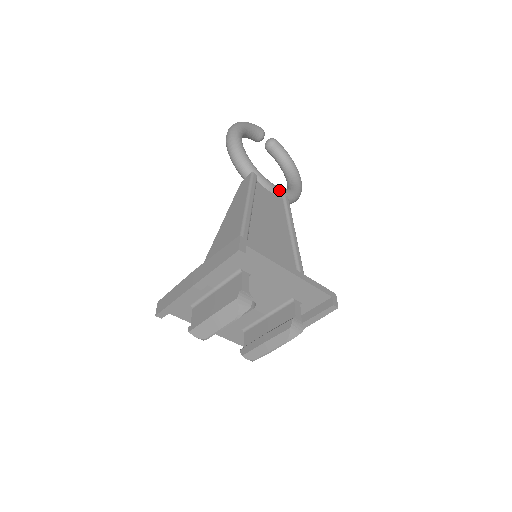
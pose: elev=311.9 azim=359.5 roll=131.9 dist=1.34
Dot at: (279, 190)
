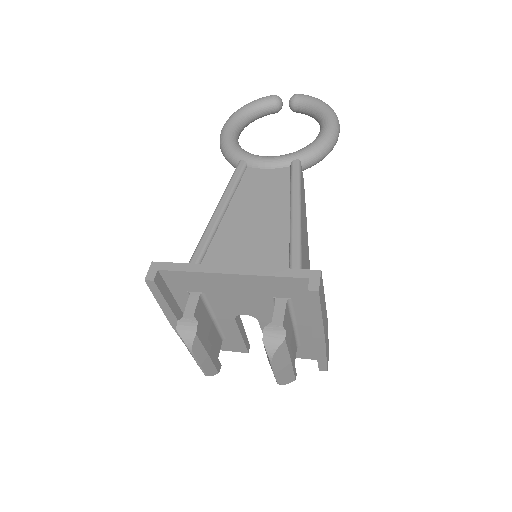
Dot at: (280, 160)
